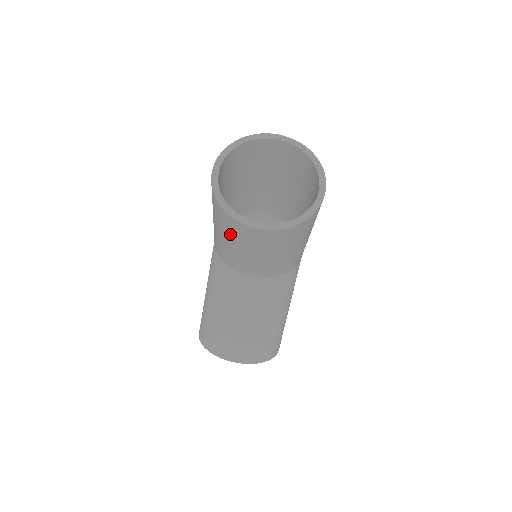
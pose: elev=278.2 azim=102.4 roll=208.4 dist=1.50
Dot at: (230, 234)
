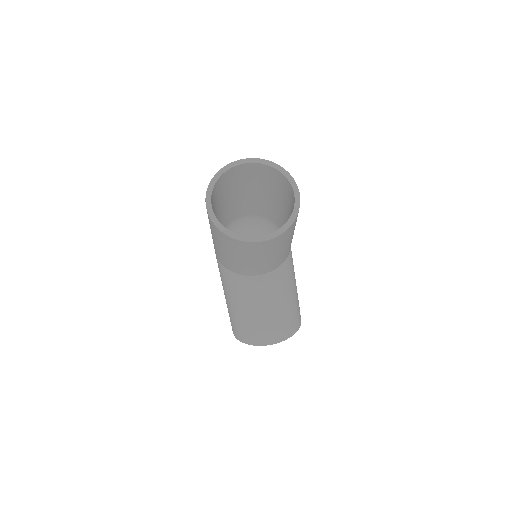
Dot at: (241, 252)
